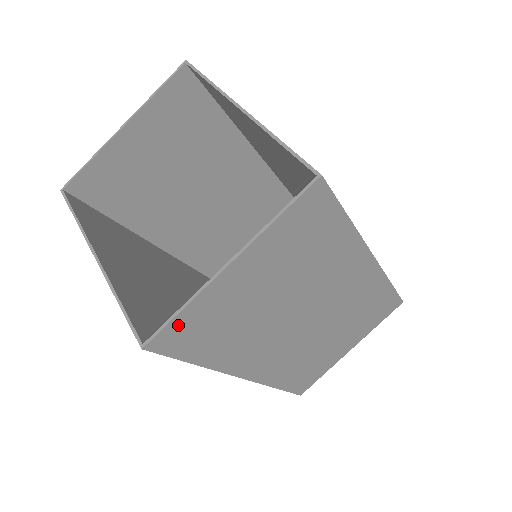
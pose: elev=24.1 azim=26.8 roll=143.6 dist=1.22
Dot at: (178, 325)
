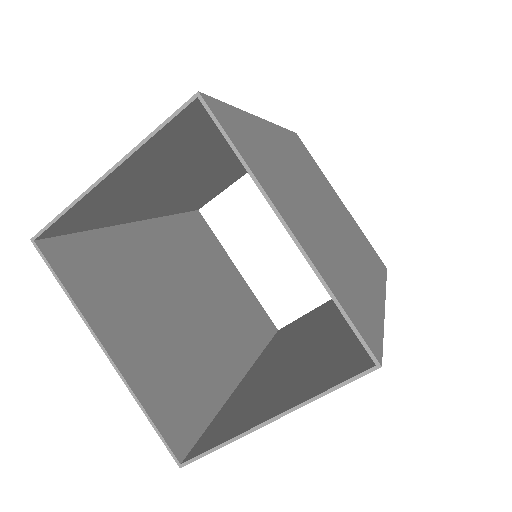
Dot at: occluded
